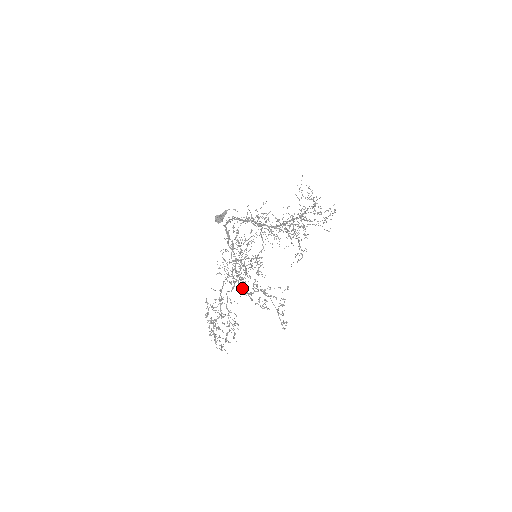
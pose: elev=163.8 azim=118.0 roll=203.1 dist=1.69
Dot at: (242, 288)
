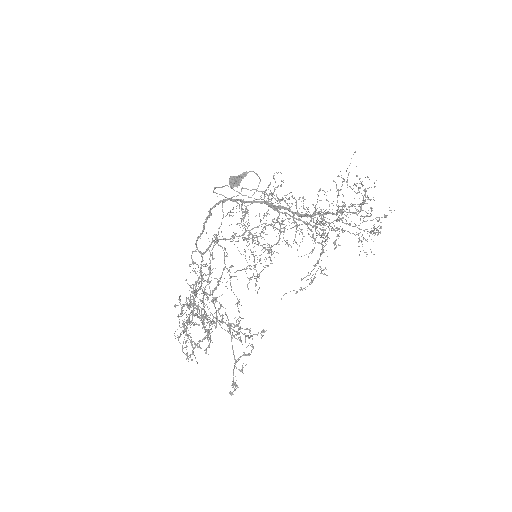
Dot at: (189, 319)
